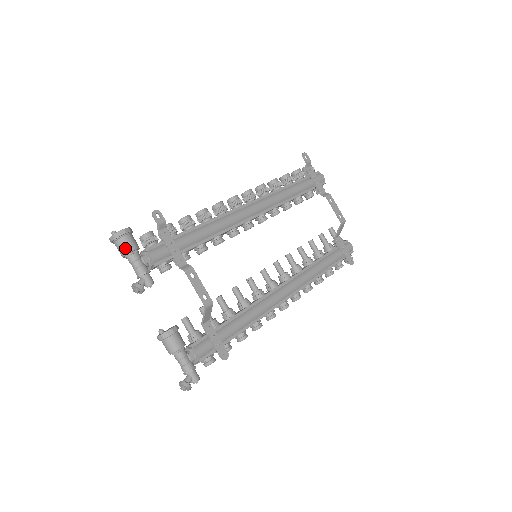
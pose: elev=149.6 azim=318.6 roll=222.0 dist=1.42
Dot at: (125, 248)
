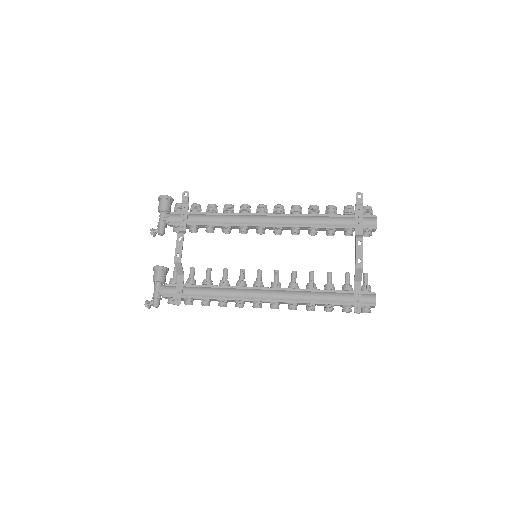
Dot at: (159, 206)
